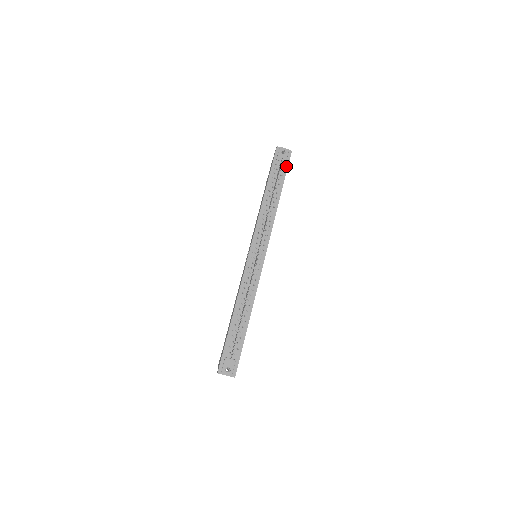
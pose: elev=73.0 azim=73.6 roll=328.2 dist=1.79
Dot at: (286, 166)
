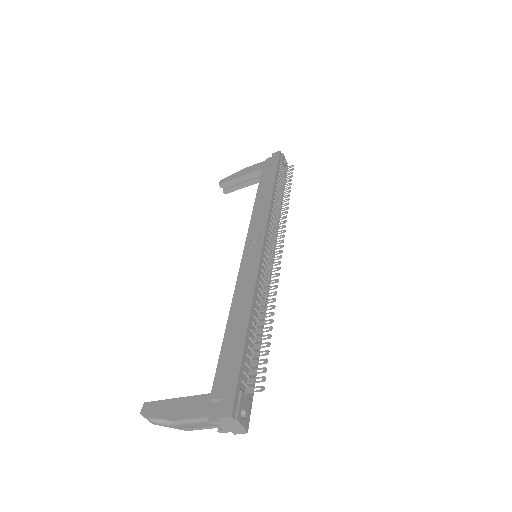
Dot at: occluded
